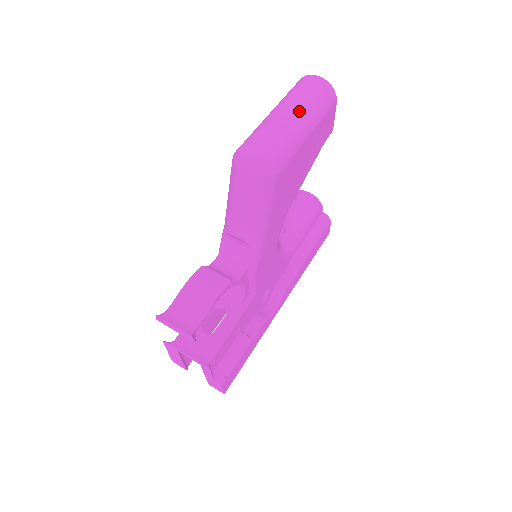
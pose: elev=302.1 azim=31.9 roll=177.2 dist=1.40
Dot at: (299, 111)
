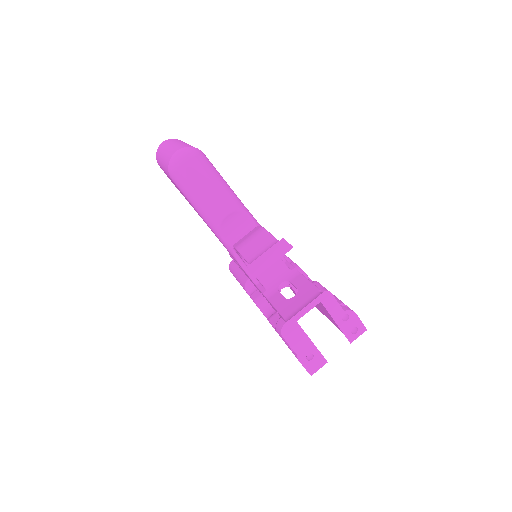
Dot at: (174, 142)
